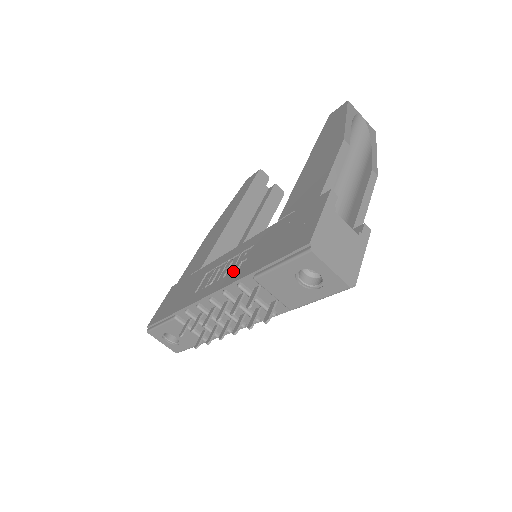
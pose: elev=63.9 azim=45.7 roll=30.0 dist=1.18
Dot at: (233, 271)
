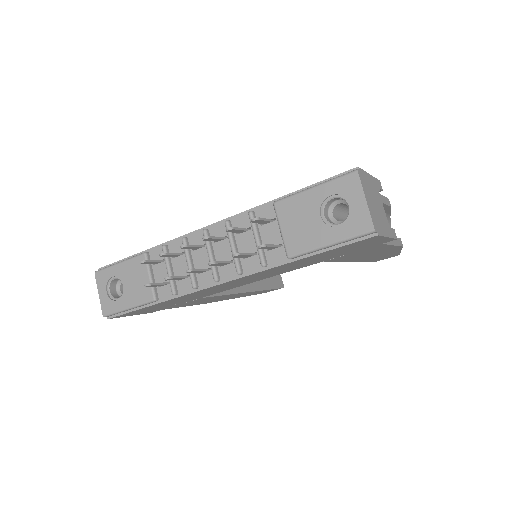
Dot at: occluded
